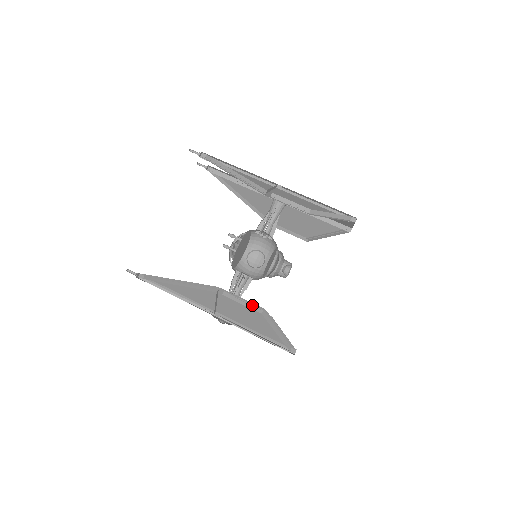
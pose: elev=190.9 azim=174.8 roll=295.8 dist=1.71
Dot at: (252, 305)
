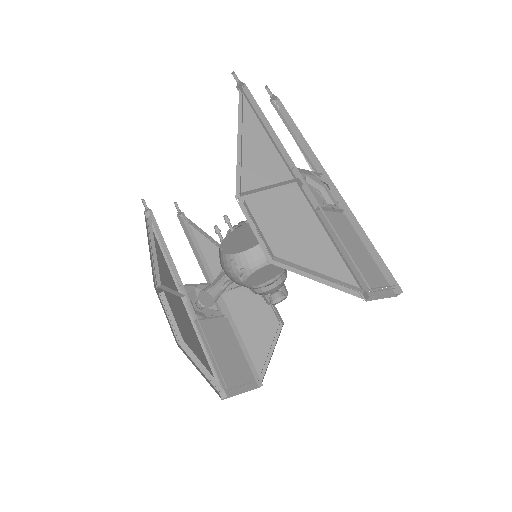
Dot at: (177, 326)
